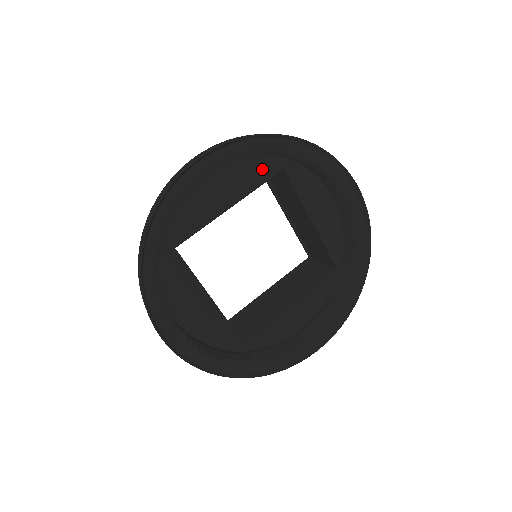
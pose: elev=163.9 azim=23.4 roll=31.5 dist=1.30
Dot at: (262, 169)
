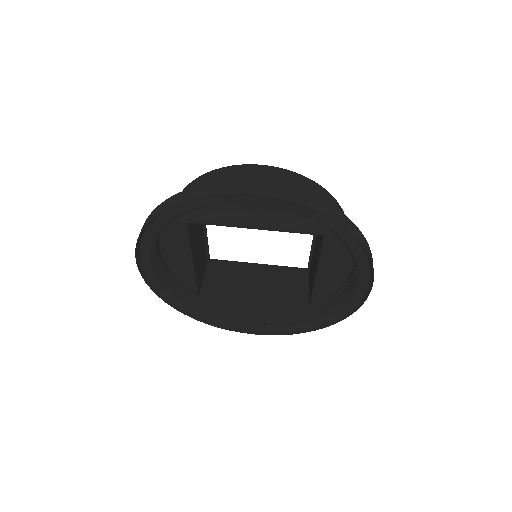
Dot at: occluded
